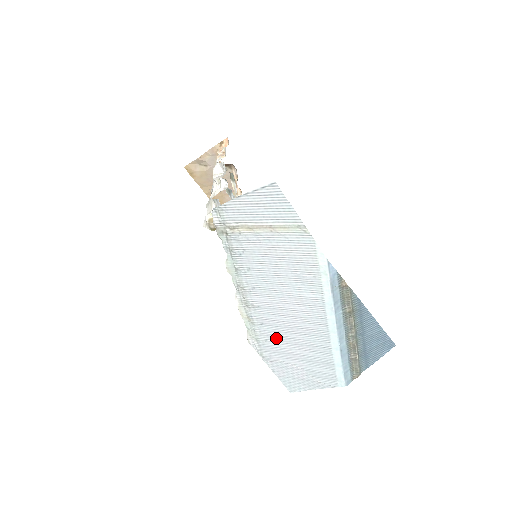
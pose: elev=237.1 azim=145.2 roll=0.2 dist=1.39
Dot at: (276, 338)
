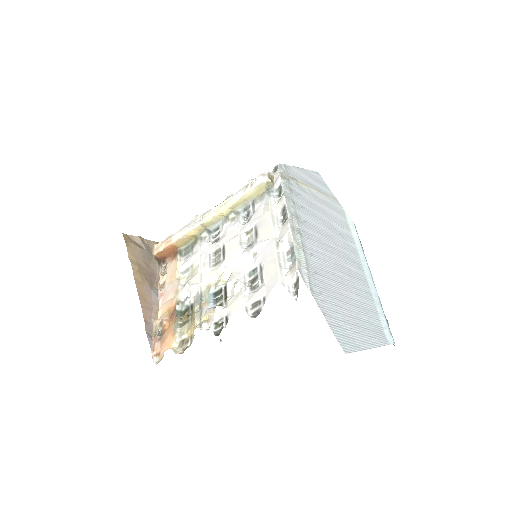
Dot at: (325, 273)
